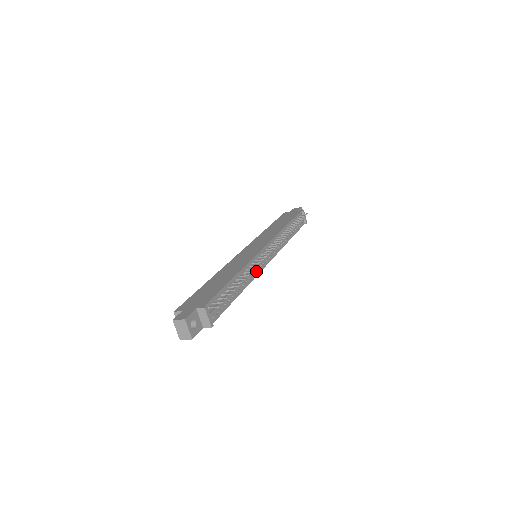
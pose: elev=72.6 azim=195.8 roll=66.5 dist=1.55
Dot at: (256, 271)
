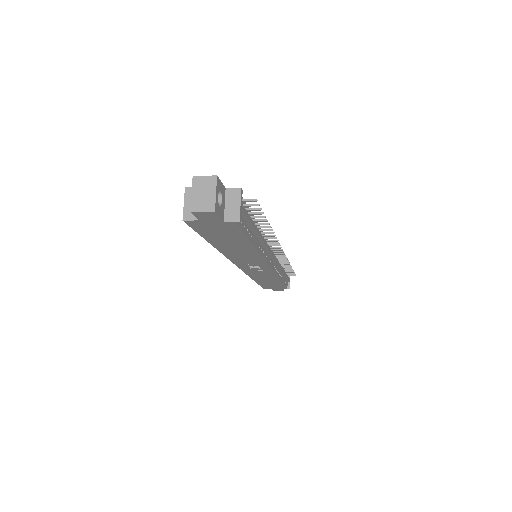
Dot at: (265, 254)
